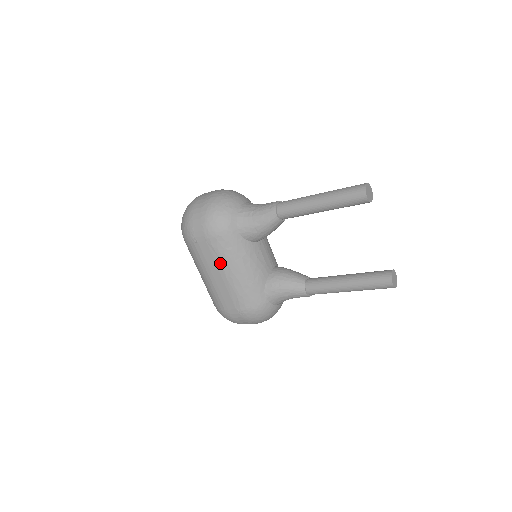
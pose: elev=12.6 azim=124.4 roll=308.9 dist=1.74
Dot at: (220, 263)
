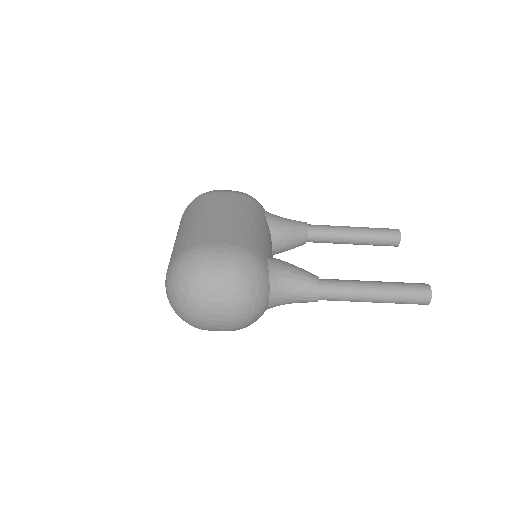
Dot at: (237, 209)
